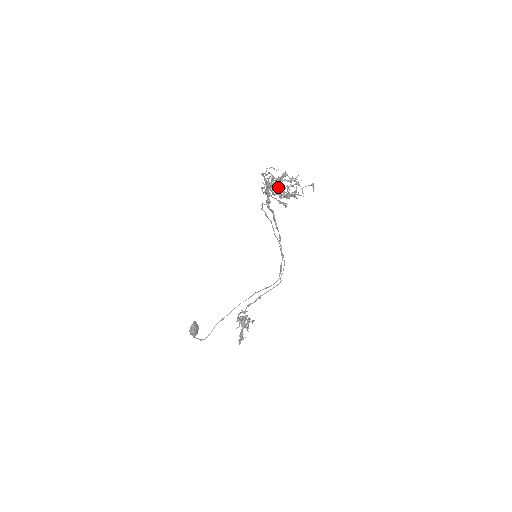
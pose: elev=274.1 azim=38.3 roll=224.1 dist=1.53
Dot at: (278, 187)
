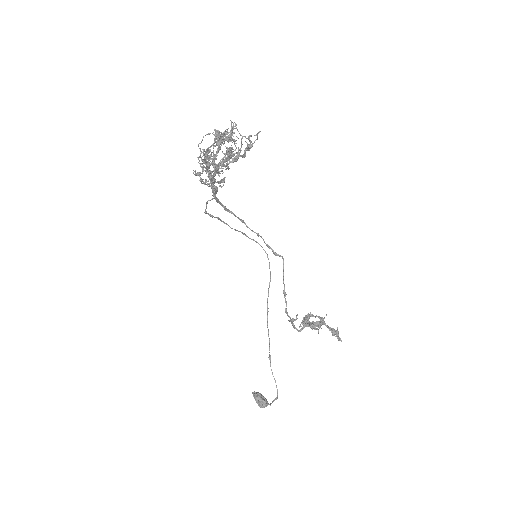
Dot at: (224, 154)
